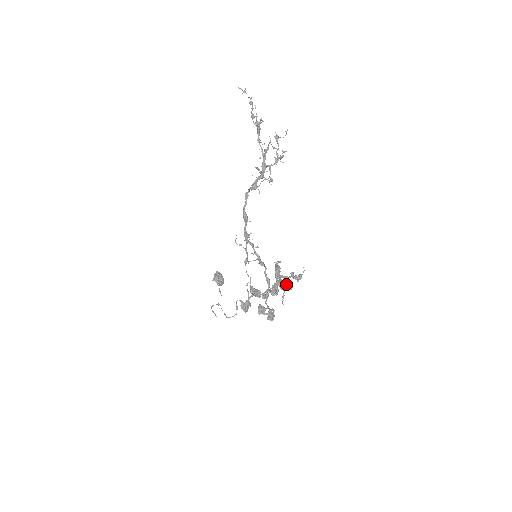
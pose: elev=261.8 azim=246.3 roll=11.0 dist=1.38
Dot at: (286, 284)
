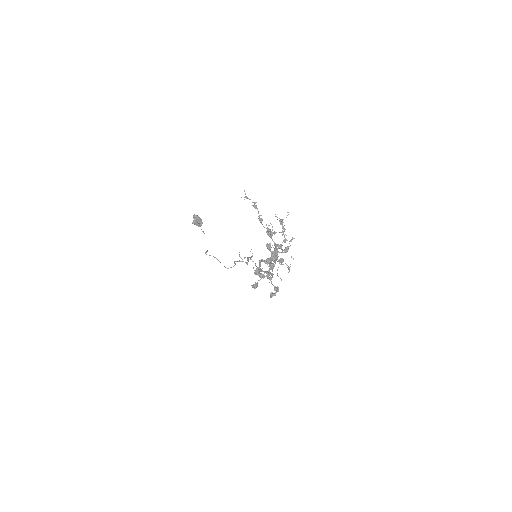
Dot at: (280, 261)
